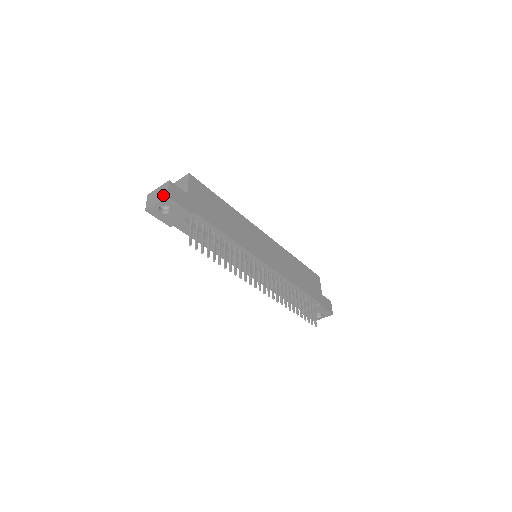
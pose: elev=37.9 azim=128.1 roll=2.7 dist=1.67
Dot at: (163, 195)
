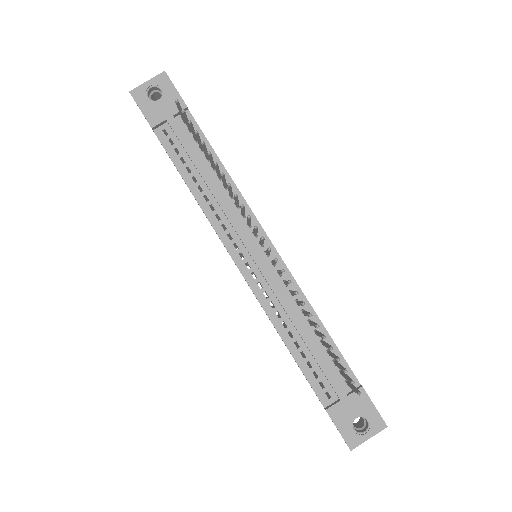
Dot at: (159, 77)
